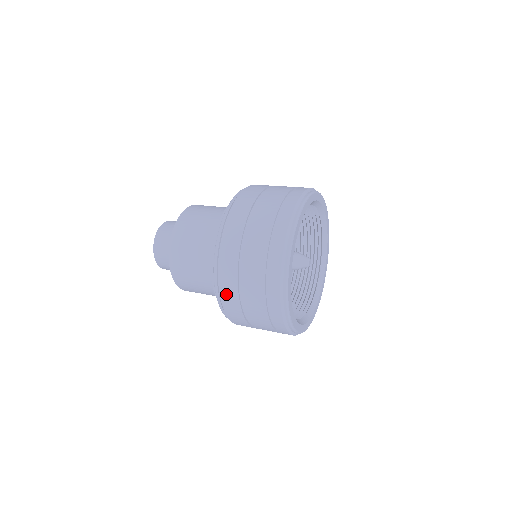
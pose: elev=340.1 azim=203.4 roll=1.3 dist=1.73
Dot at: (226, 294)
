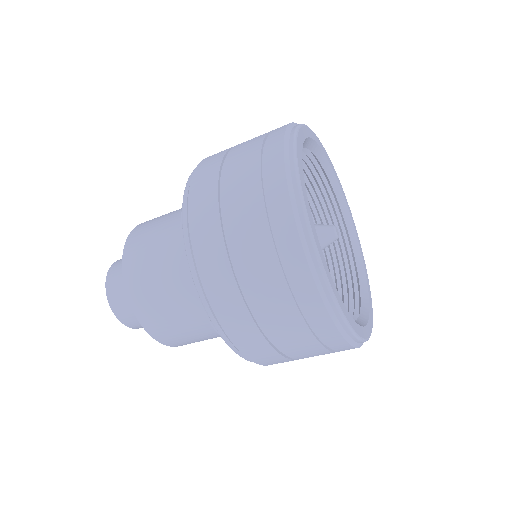
Dot at: (198, 206)
